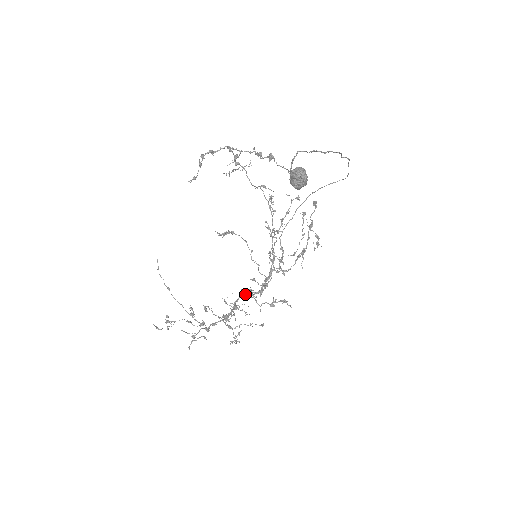
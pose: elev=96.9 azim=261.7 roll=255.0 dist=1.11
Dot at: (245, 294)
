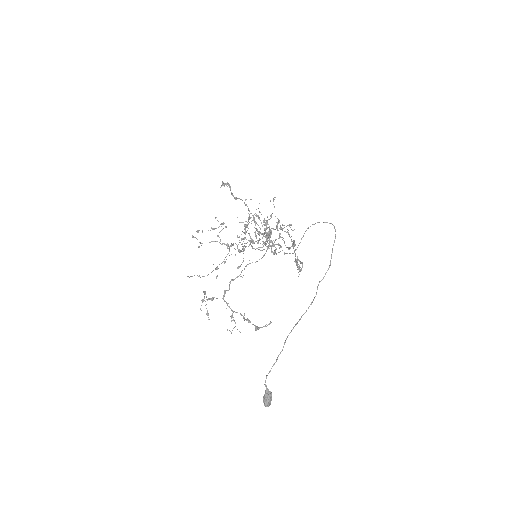
Dot at: (251, 241)
